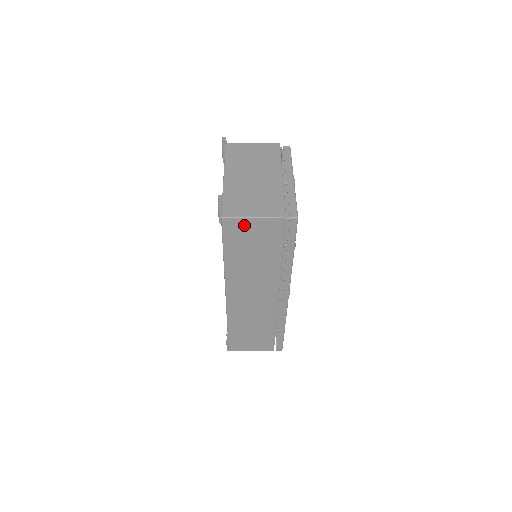
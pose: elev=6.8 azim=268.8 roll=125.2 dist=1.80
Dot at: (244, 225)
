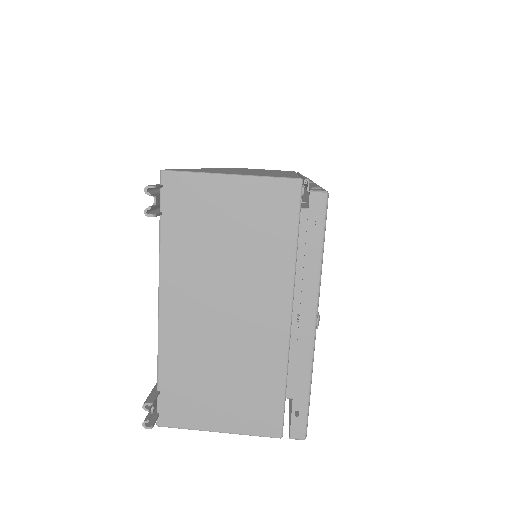
Dot at: occluded
